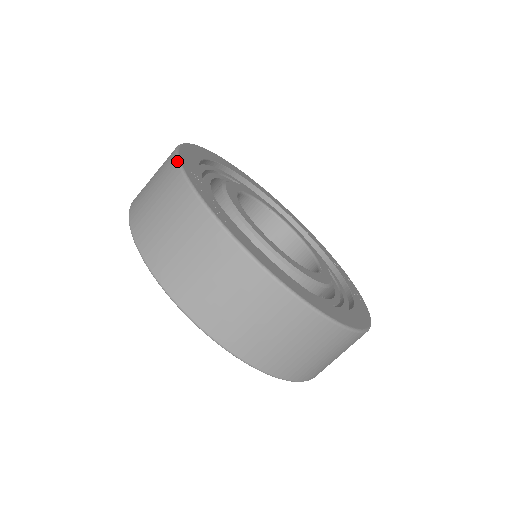
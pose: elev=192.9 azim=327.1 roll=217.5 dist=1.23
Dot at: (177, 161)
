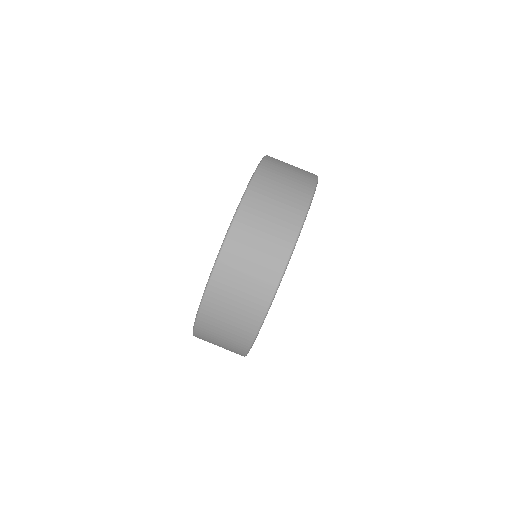
Dot at: (289, 258)
